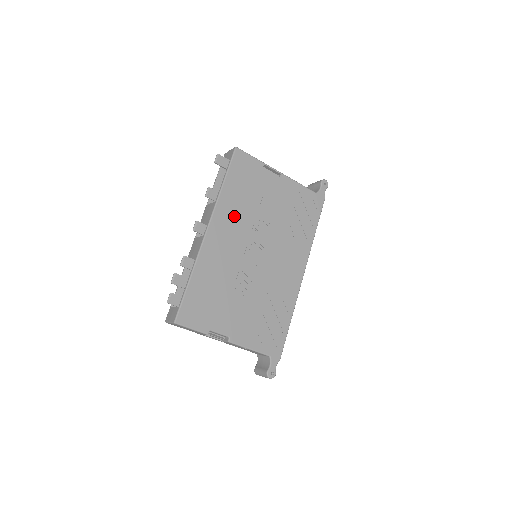
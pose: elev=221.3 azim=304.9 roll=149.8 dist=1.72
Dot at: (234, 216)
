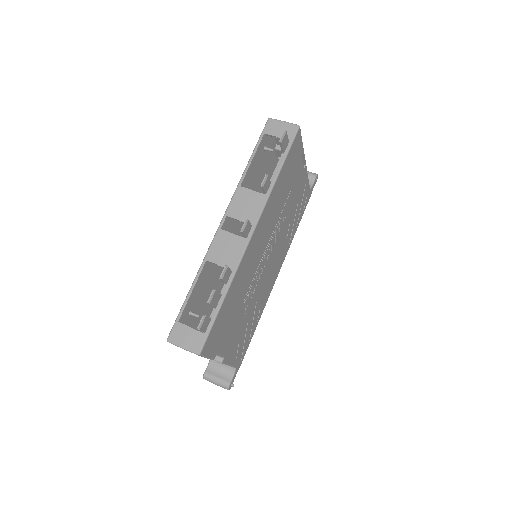
Dot at: (271, 215)
